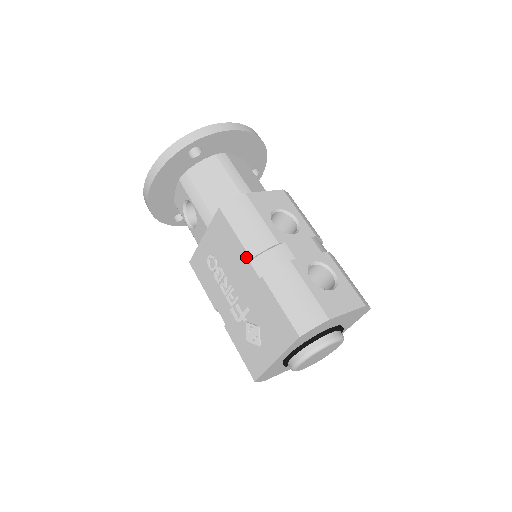
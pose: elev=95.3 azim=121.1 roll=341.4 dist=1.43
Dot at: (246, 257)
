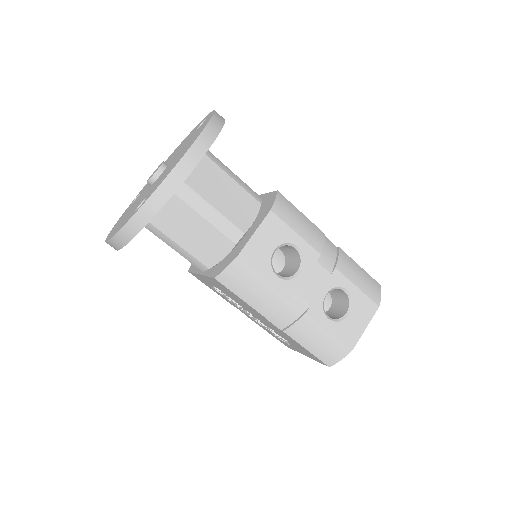
Dot at: (261, 316)
